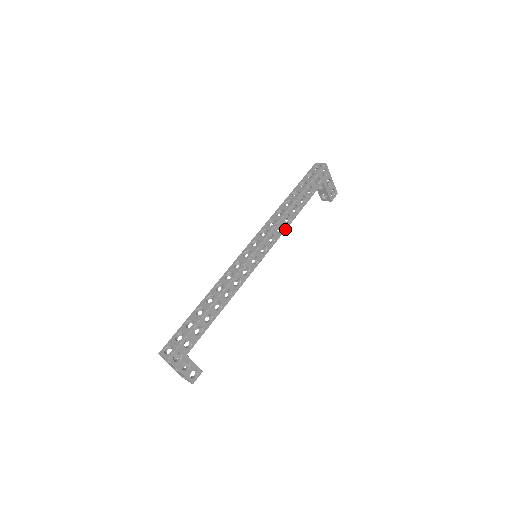
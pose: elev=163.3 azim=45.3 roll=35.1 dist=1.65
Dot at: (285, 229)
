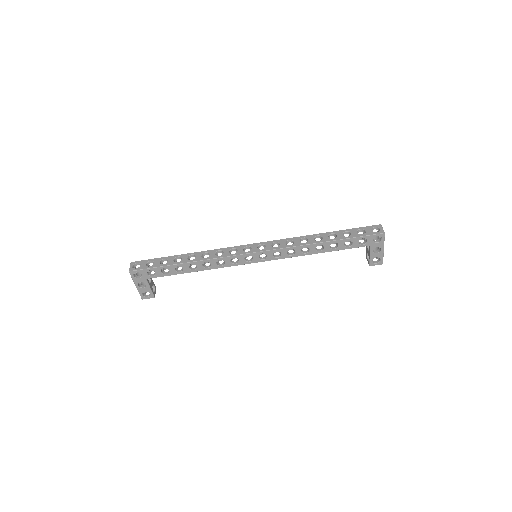
Dot at: (297, 256)
